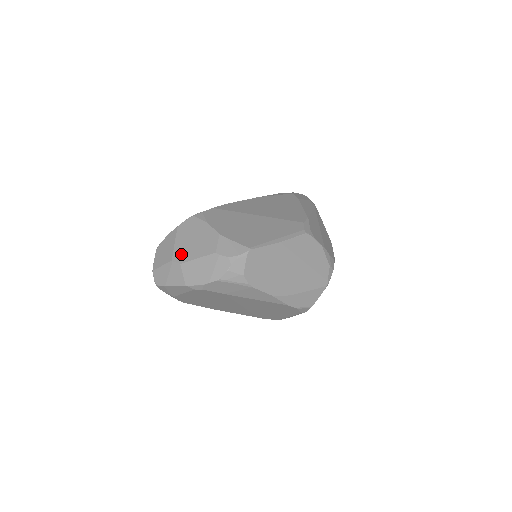
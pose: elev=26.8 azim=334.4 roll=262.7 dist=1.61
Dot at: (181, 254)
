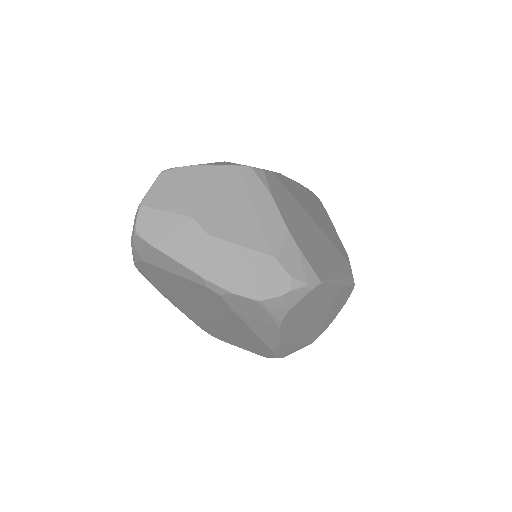
Dot at: (215, 218)
